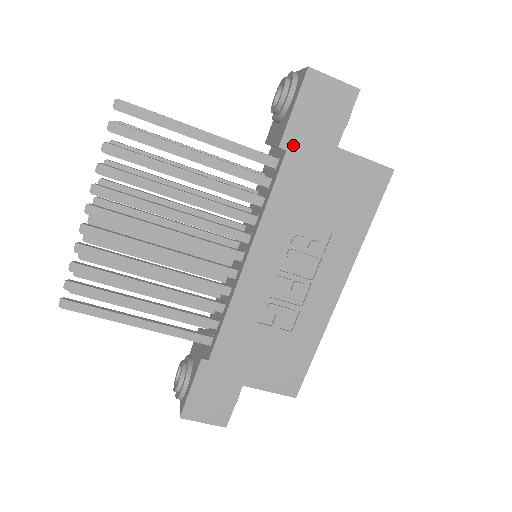
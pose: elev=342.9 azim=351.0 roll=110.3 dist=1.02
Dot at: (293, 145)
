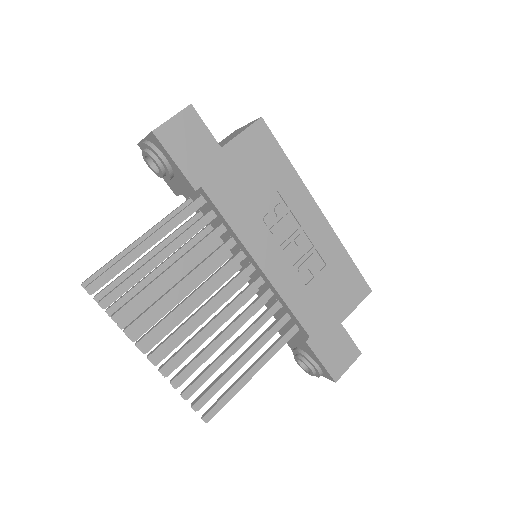
Dot at: (200, 179)
